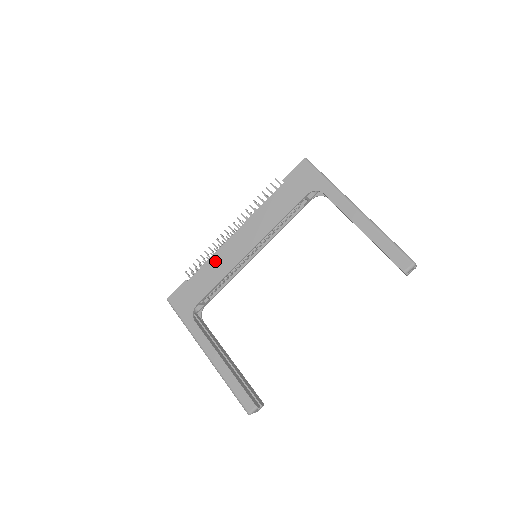
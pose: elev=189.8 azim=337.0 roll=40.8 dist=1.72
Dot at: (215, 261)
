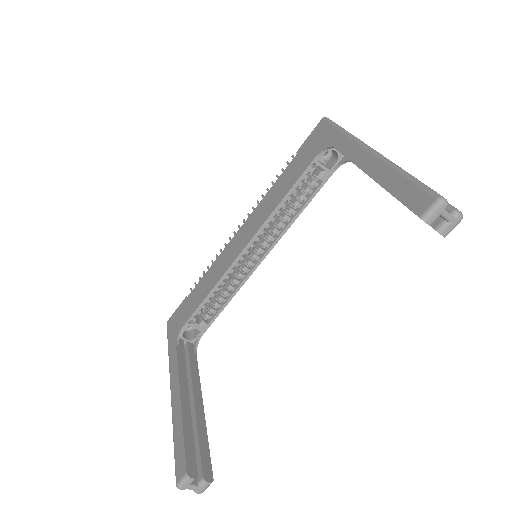
Dot at: (214, 268)
